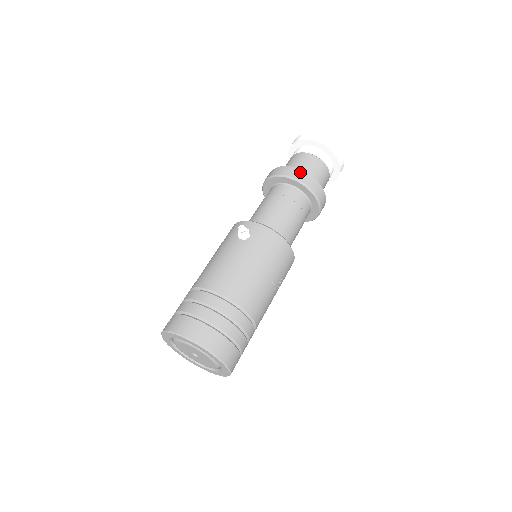
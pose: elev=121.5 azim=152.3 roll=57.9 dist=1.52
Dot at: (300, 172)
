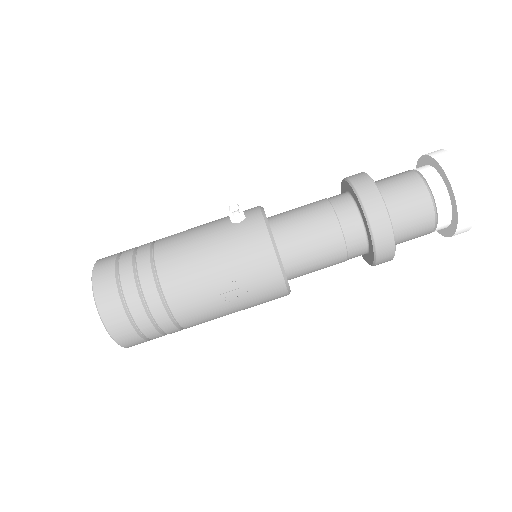
Dot at: (371, 187)
